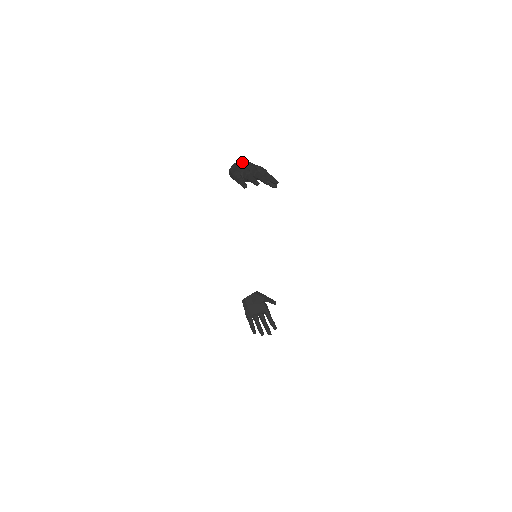
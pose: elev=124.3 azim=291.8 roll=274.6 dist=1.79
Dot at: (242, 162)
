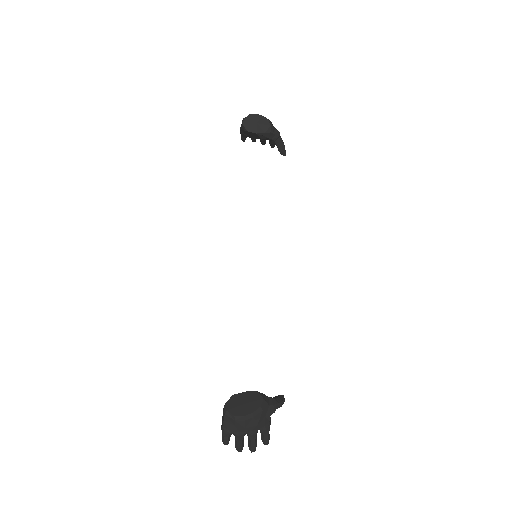
Dot at: (245, 425)
